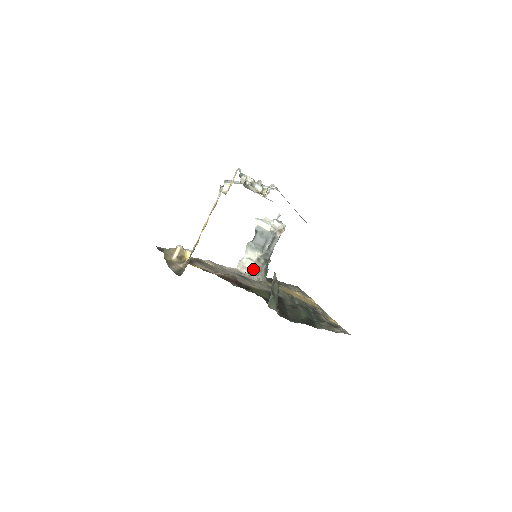
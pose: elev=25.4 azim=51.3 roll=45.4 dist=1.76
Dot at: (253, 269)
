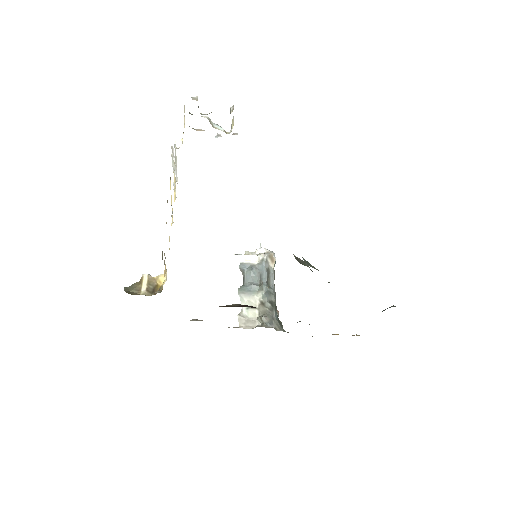
Dot at: (261, 316)
